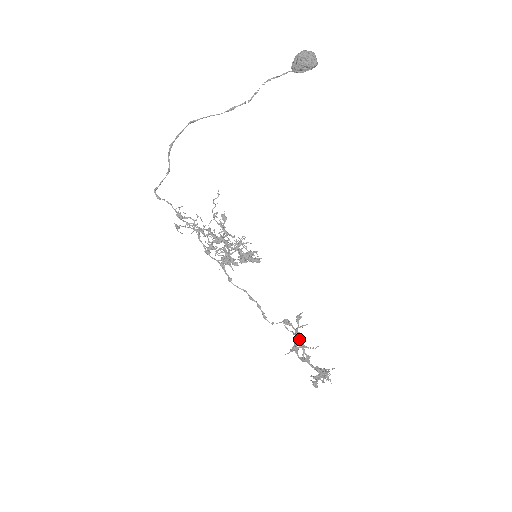
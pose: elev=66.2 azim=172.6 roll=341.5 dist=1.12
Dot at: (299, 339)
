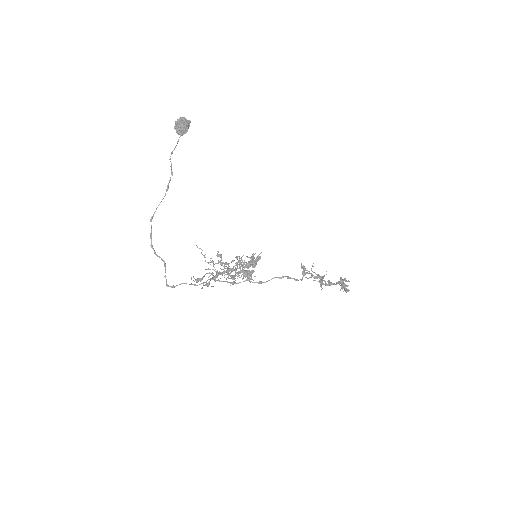
Dot at: (318, 275)
